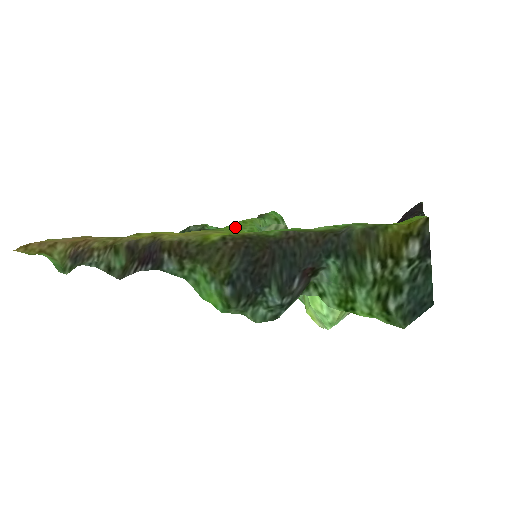
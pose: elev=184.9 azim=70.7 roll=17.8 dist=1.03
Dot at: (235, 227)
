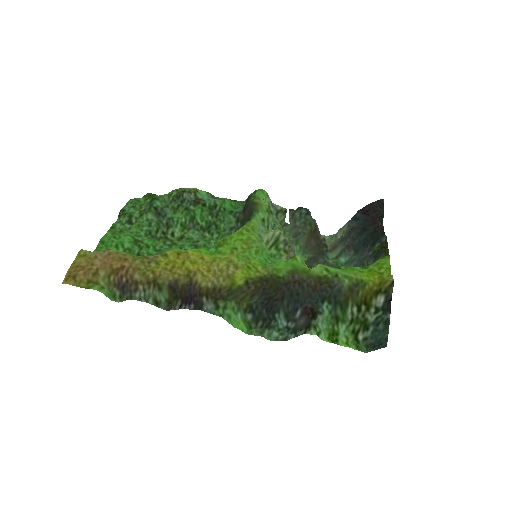
Dot at: (244, 245)
